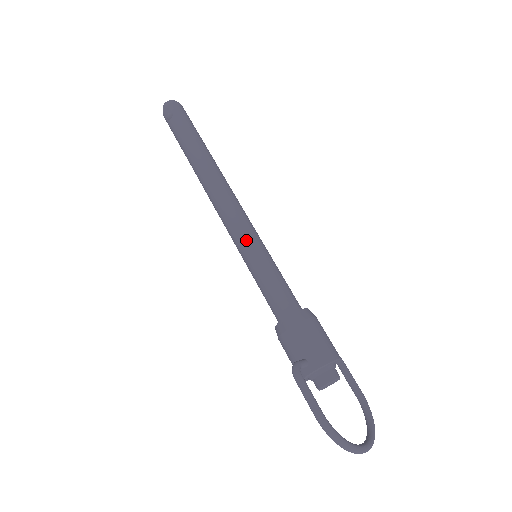
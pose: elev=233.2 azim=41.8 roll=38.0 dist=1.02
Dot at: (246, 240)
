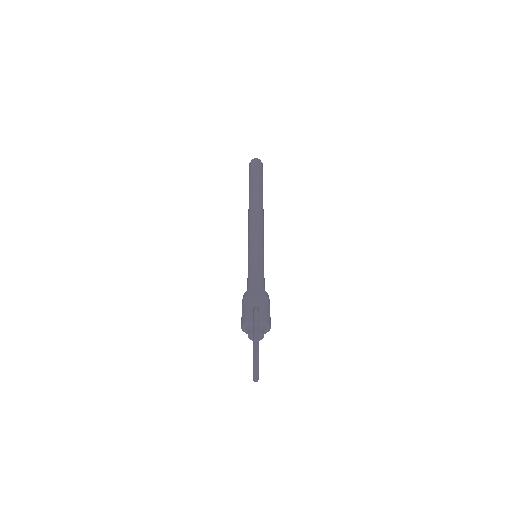
Dot at: (260, 244)
